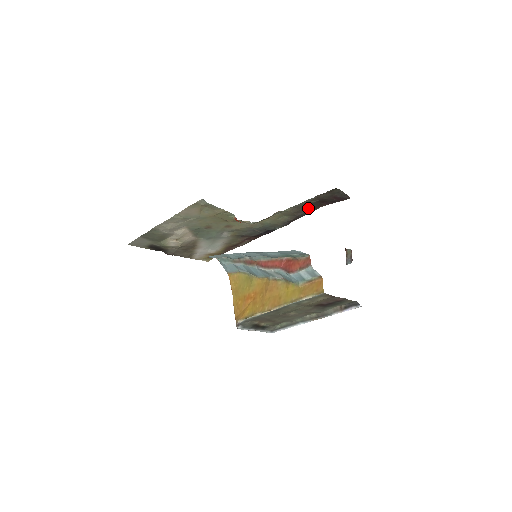
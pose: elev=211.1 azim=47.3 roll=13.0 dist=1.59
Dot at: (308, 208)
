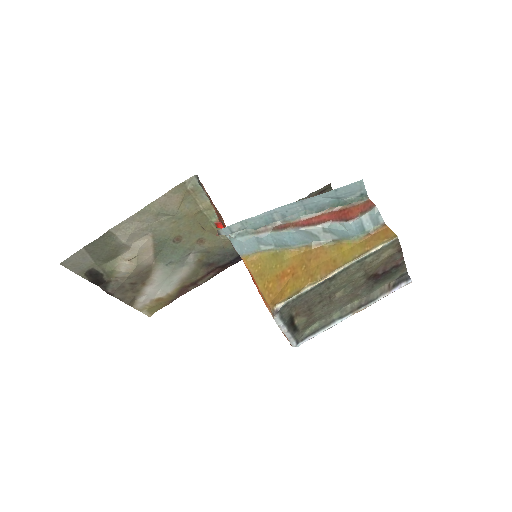
Dot at: occluded
